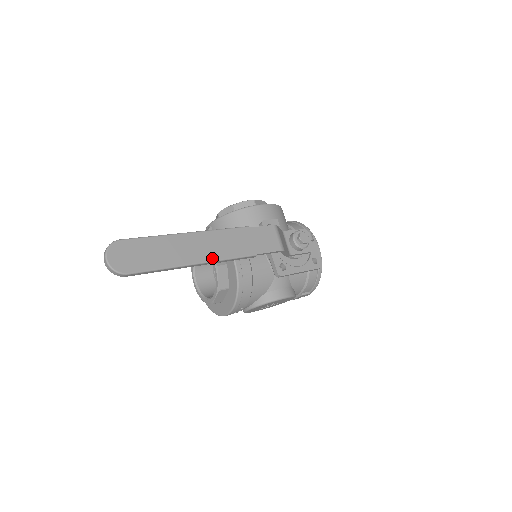
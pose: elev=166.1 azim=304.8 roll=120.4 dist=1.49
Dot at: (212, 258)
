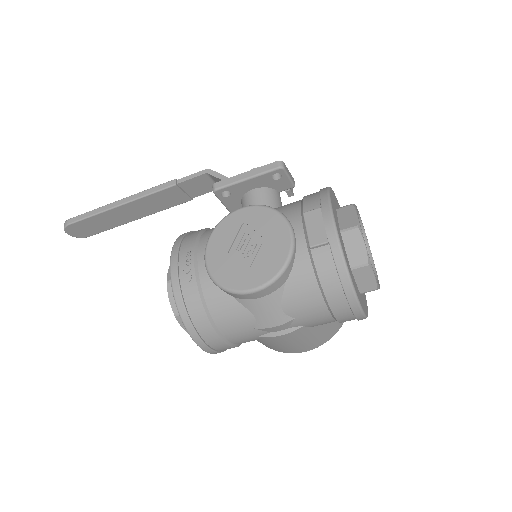
Dot at: (135, 196)
